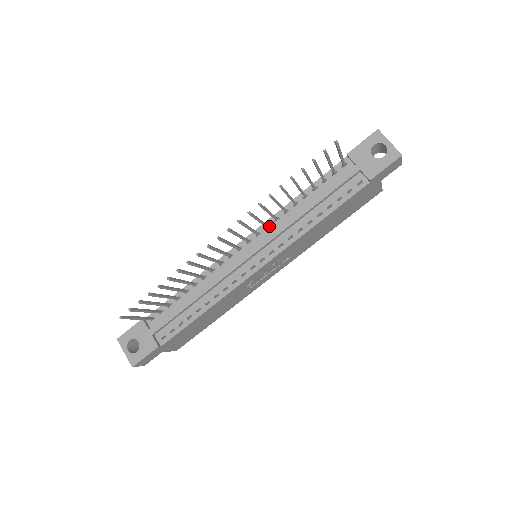
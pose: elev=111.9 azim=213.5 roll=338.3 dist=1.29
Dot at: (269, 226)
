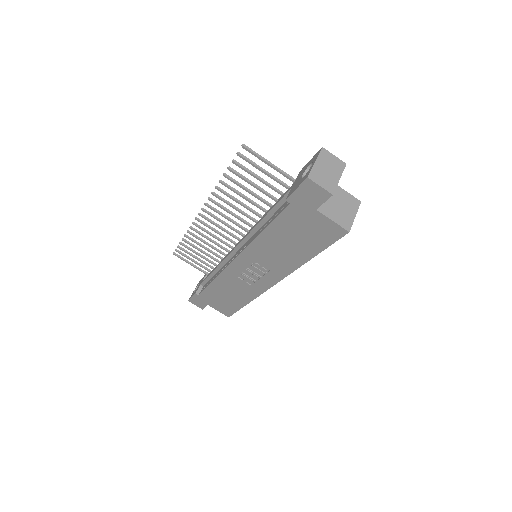
Dot at: occluded
